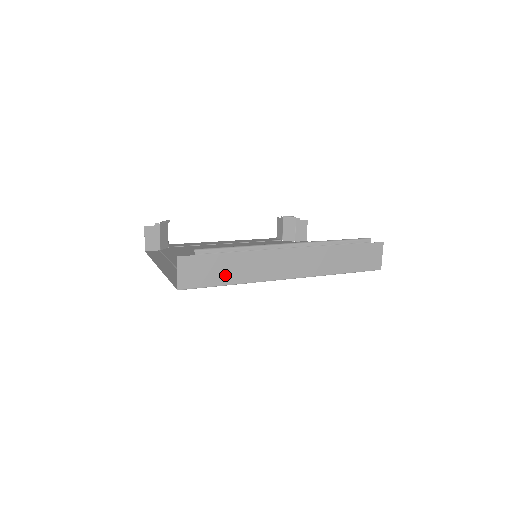
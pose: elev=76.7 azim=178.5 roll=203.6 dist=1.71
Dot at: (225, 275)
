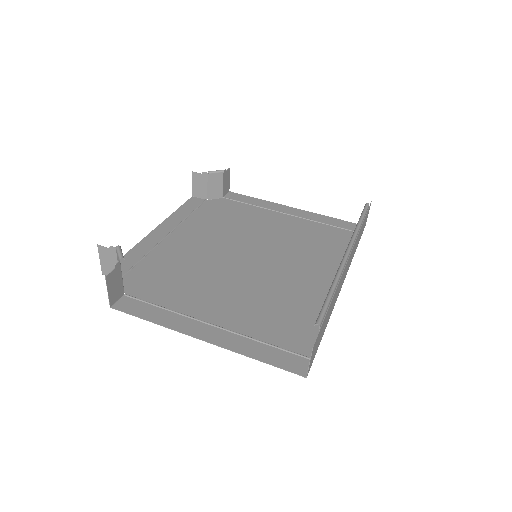
Dot at: (325, 326)
